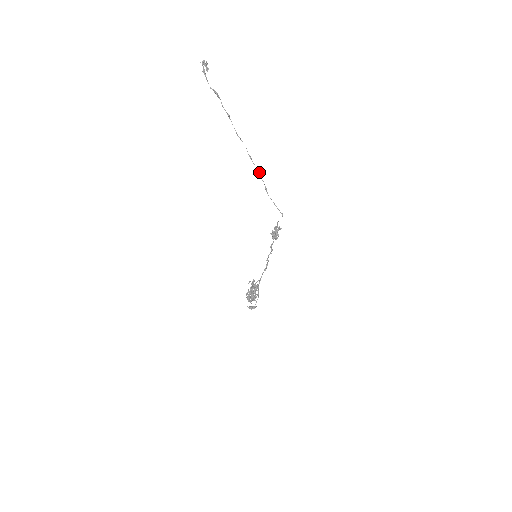
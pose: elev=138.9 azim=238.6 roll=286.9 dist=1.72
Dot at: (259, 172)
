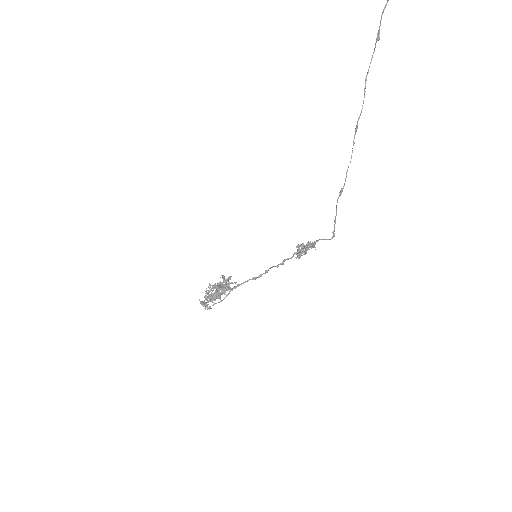
Dot at: (351, 158)
